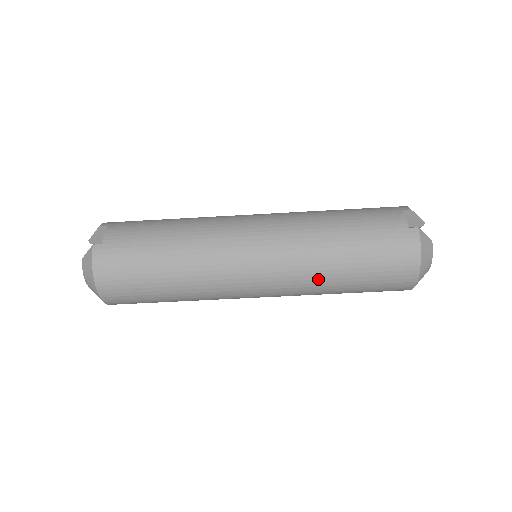
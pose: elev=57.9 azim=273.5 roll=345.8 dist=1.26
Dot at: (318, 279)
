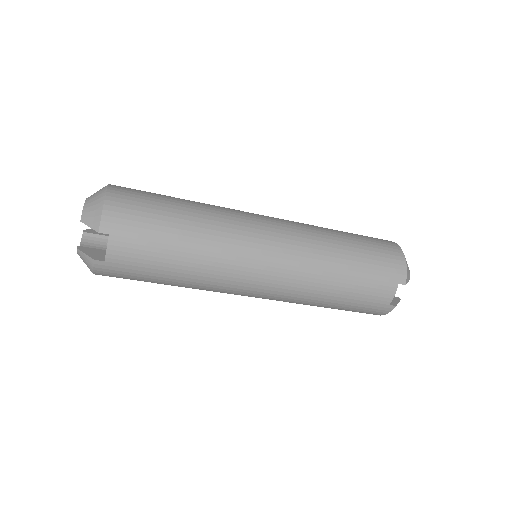
Dot at: occluded
